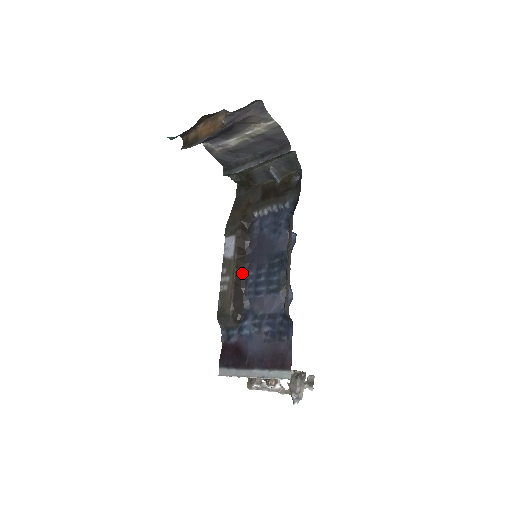
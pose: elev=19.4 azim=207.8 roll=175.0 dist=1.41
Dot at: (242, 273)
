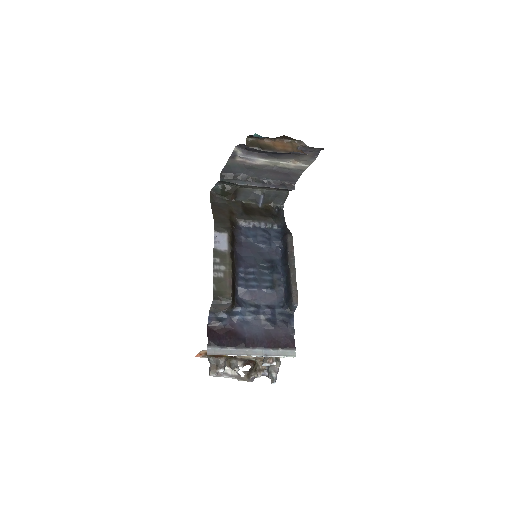
Dot at: (234, 267)
